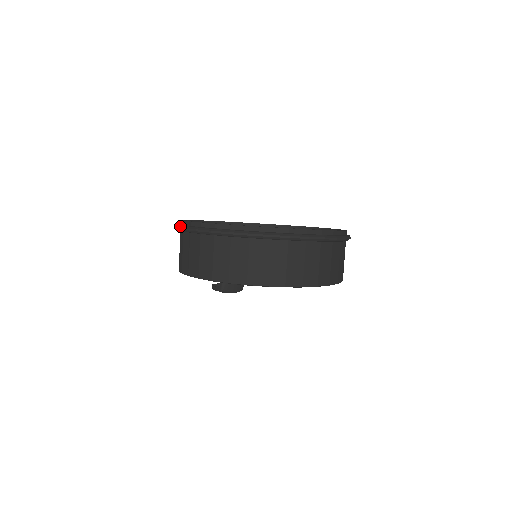
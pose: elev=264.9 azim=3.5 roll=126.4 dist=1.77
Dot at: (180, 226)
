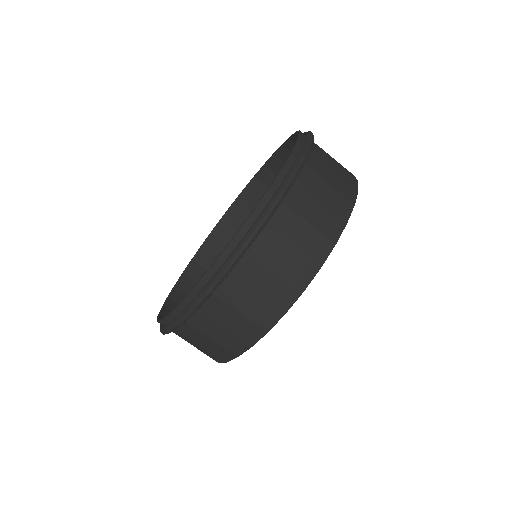
Dot at: (161, 332)
